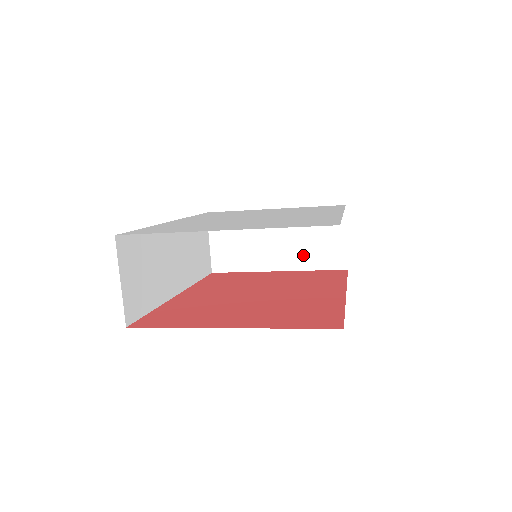
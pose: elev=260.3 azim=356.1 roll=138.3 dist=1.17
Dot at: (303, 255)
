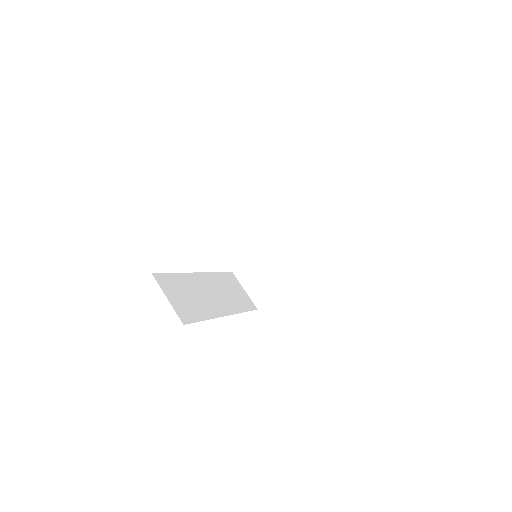
Dot at: (306, 255)
